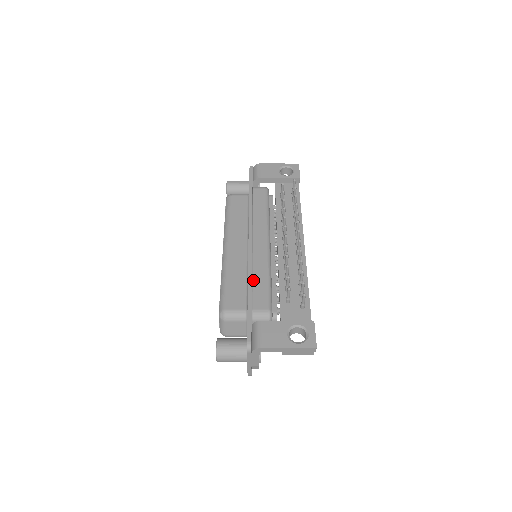
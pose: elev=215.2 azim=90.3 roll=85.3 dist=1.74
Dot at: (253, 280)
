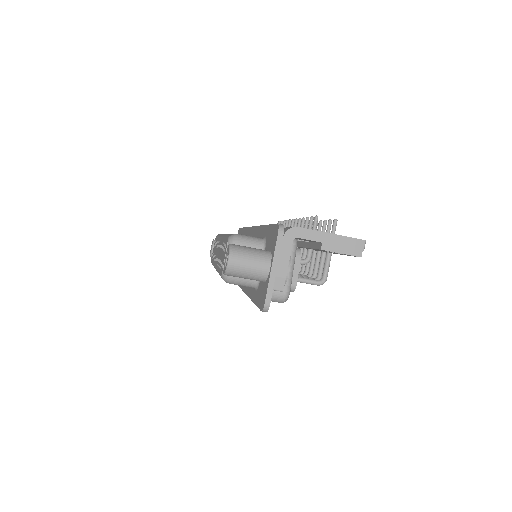
Dot at: occluded
